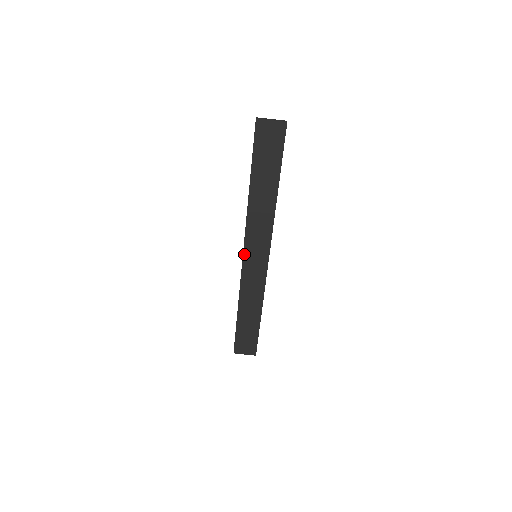
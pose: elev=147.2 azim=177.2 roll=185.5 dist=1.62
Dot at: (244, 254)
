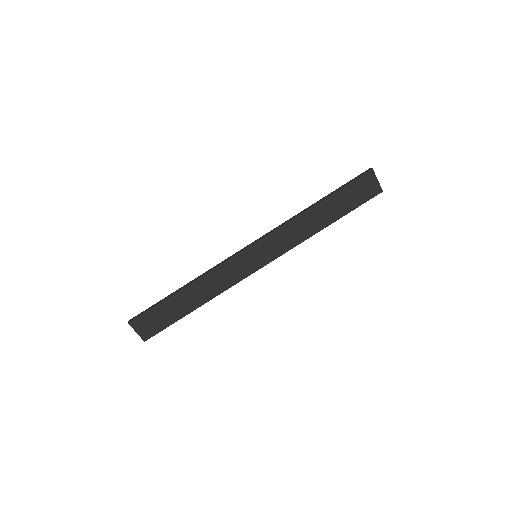
Dot at: (252, 246)
